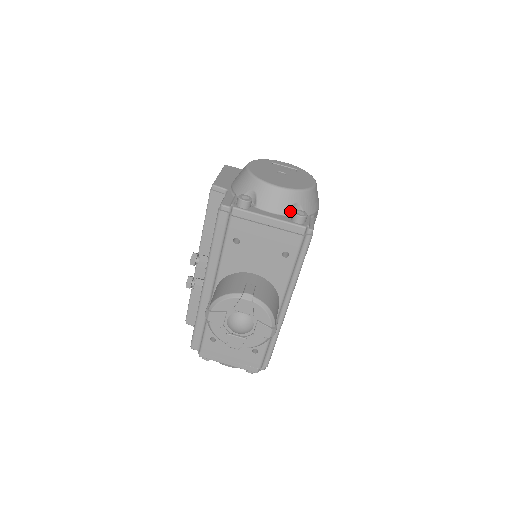
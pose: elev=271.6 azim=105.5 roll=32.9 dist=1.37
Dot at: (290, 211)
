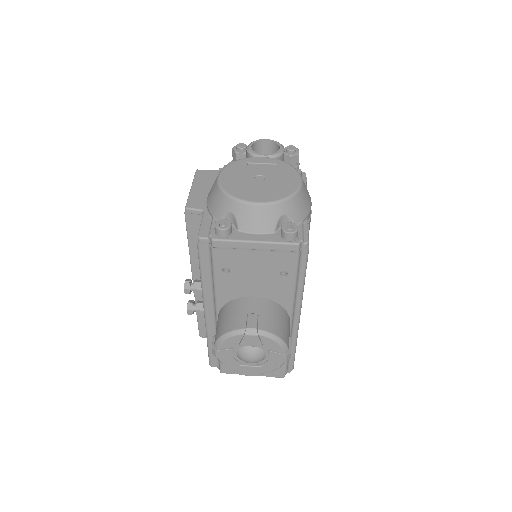
Dot at: (278, 226)
